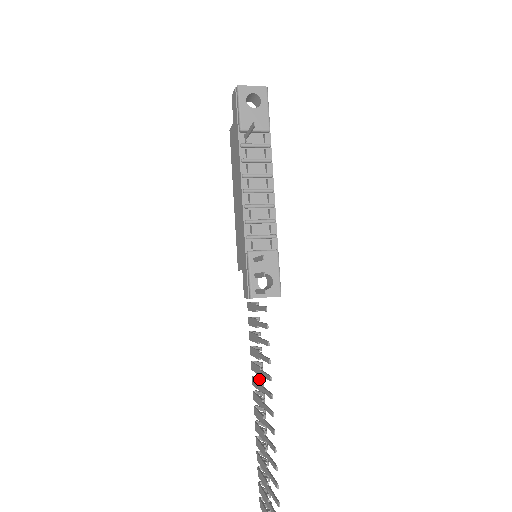
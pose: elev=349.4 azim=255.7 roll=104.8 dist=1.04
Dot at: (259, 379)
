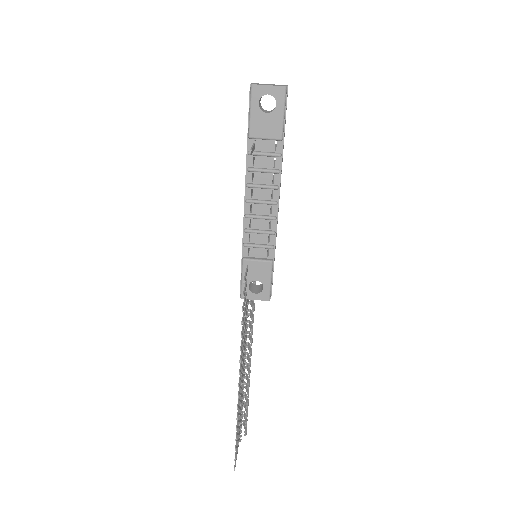
Dot at: (249, 348)
